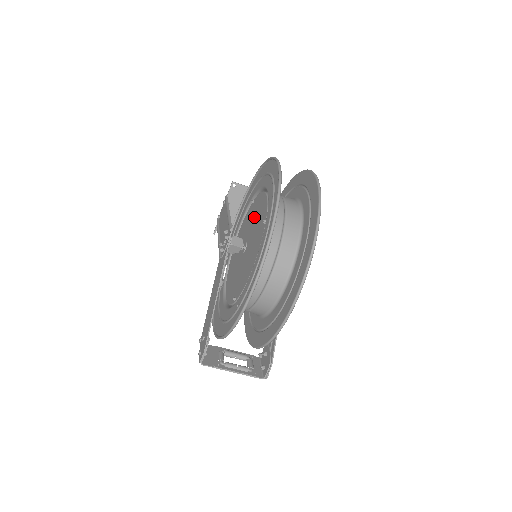
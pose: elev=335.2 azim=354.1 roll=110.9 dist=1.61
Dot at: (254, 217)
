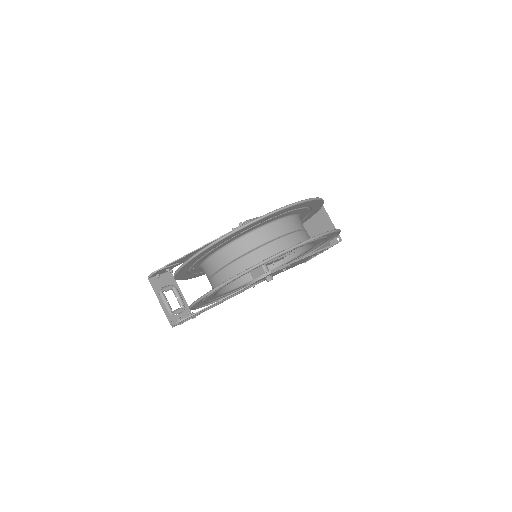
Dot at: occluded
